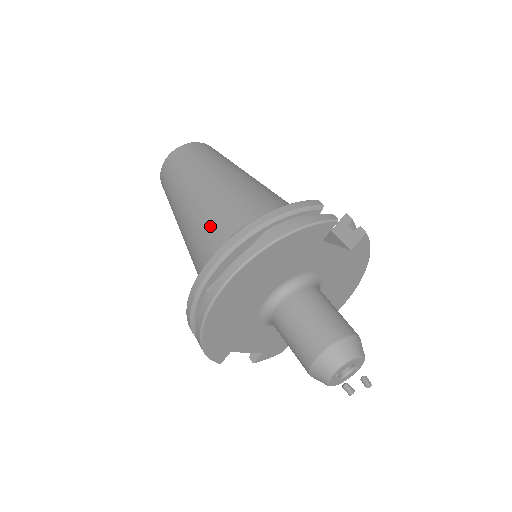
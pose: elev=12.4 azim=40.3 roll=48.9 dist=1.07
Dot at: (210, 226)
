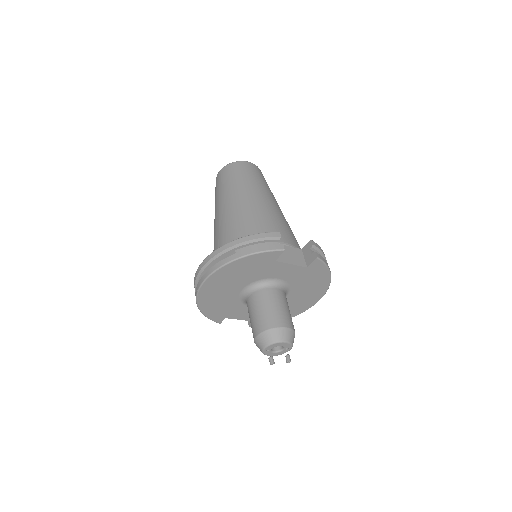
Dot at: (220, 234)
